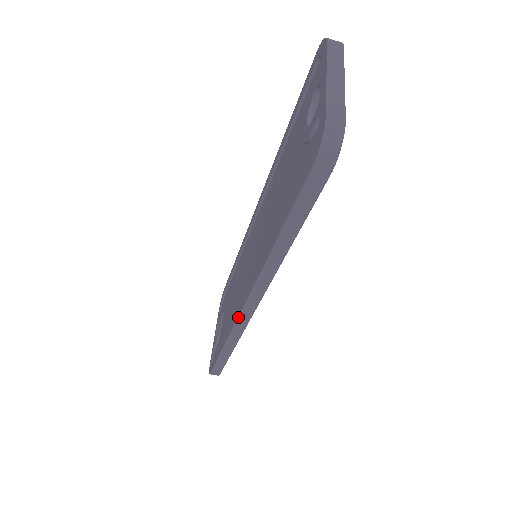
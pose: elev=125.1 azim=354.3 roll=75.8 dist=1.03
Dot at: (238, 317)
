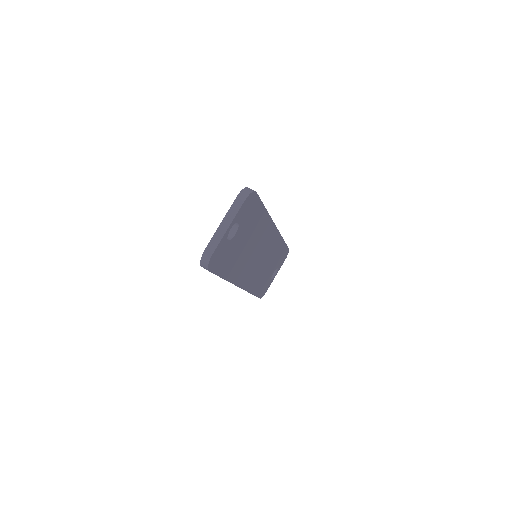
Dot at: occluded
